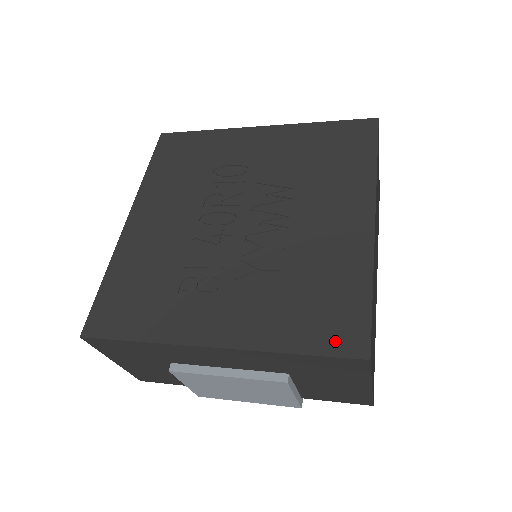
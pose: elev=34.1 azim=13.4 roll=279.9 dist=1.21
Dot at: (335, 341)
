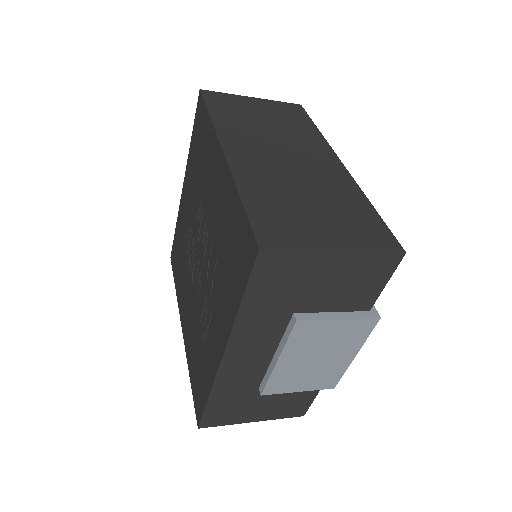
Dot at: (246, 264)
